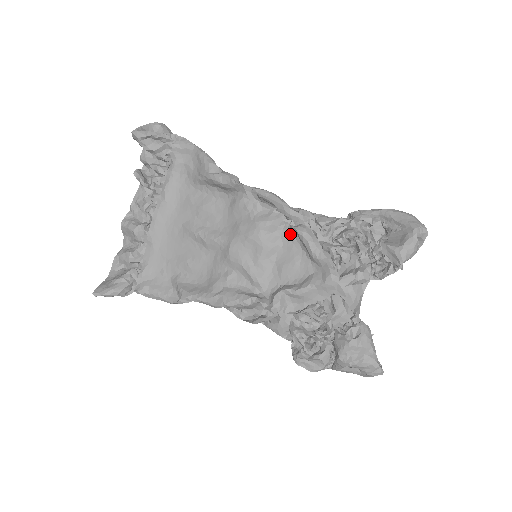
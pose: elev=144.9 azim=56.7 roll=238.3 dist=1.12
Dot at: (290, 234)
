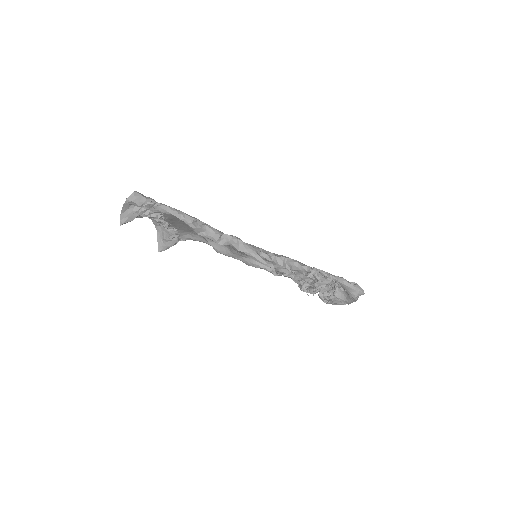
Dot at: occluded
